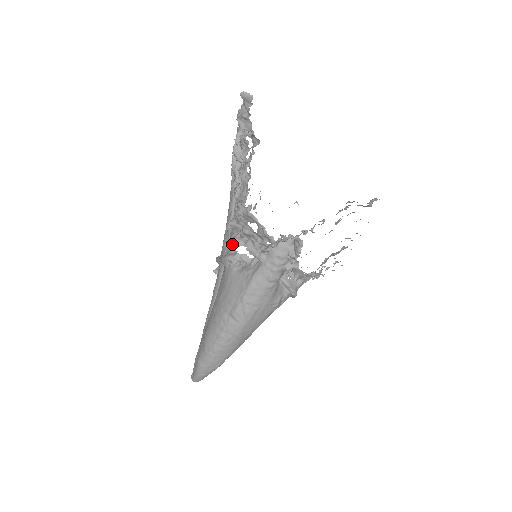
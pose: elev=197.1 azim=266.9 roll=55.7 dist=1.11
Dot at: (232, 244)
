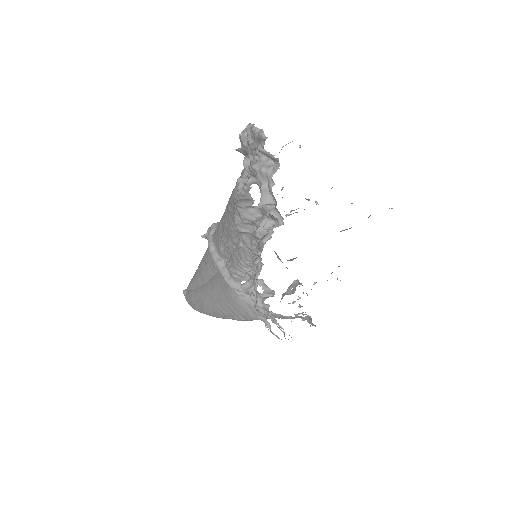
Dot at: (236, 277)
